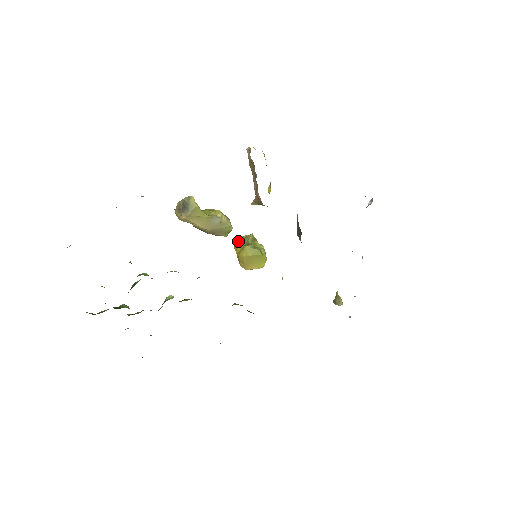
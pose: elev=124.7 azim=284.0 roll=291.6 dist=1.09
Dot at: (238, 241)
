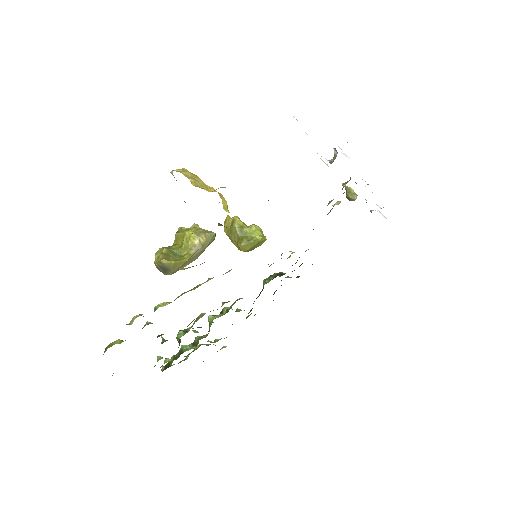
Dot at: (227, 232)
